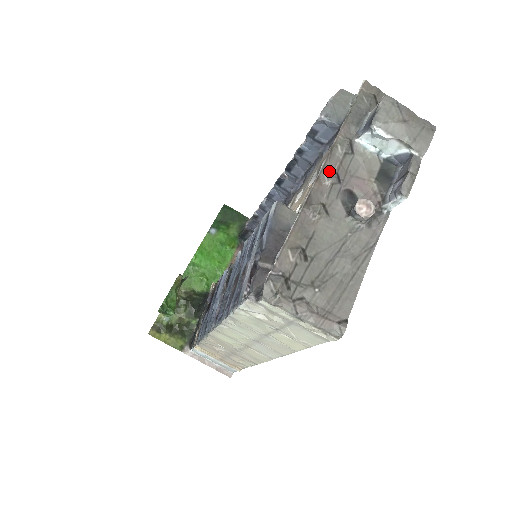
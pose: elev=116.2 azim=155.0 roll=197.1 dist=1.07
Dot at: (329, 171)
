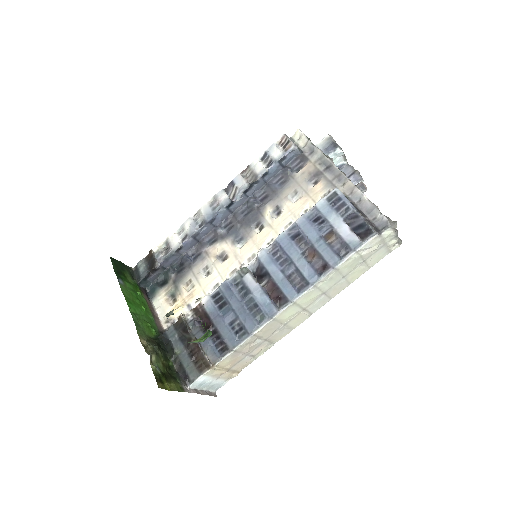
Dot at: (340, 171)
